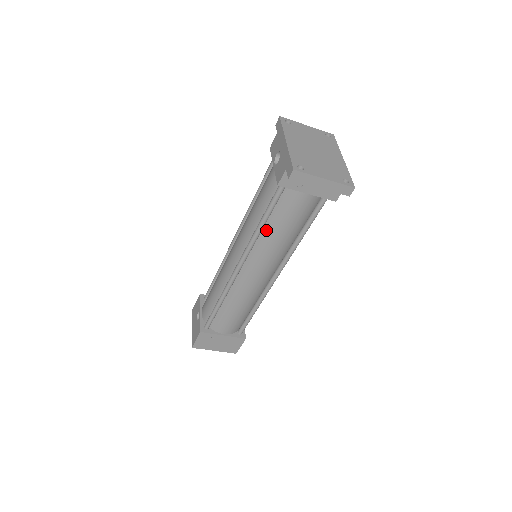
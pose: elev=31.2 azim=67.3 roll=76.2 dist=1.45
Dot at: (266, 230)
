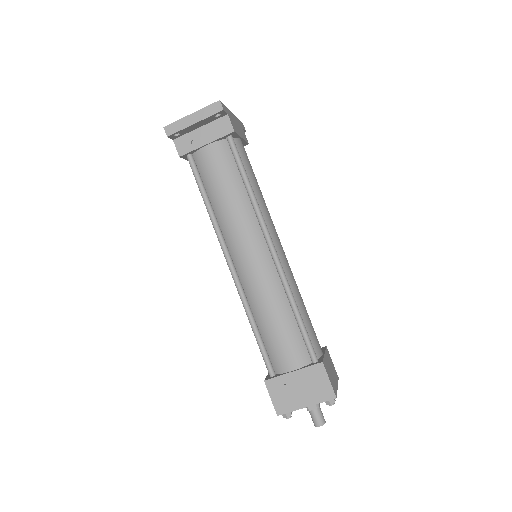
Dot at: (215, 207)
